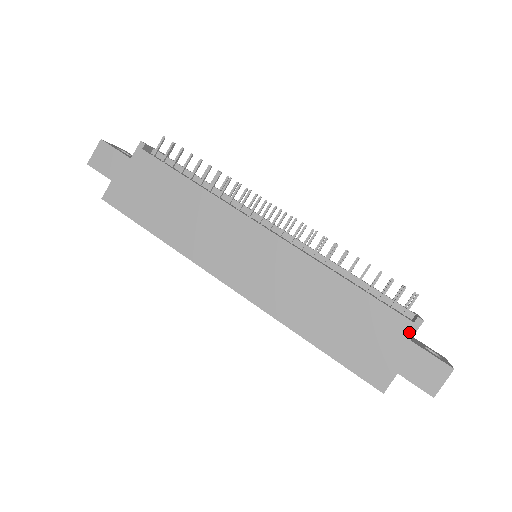
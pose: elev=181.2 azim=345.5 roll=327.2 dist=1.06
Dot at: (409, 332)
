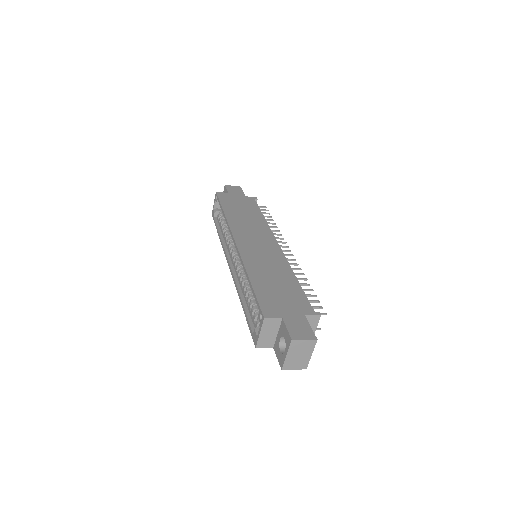
Dot at: (308, 312)
